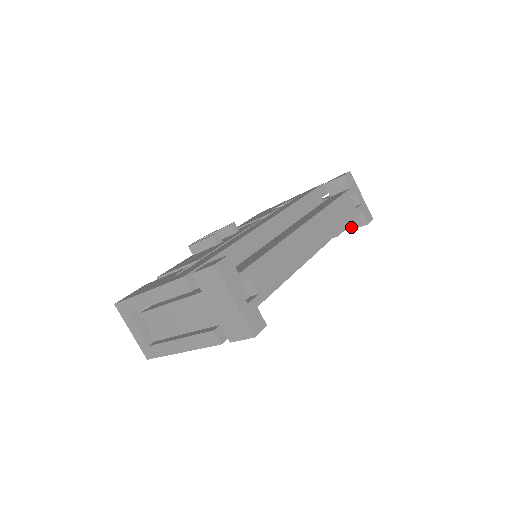
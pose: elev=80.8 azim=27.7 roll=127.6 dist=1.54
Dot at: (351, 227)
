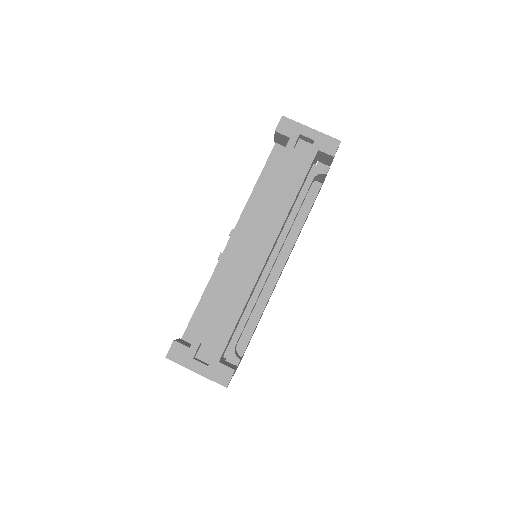
Dot at: (327, 163)
